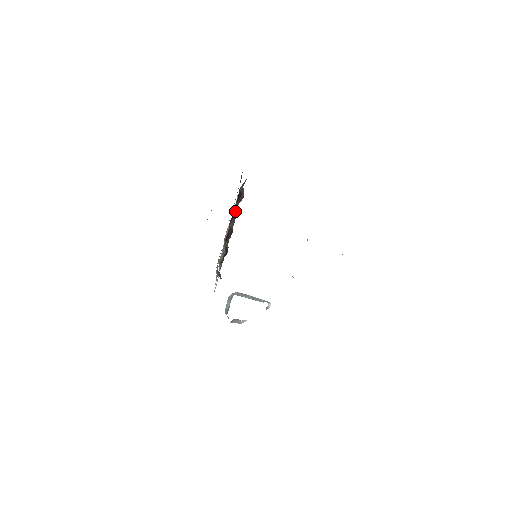
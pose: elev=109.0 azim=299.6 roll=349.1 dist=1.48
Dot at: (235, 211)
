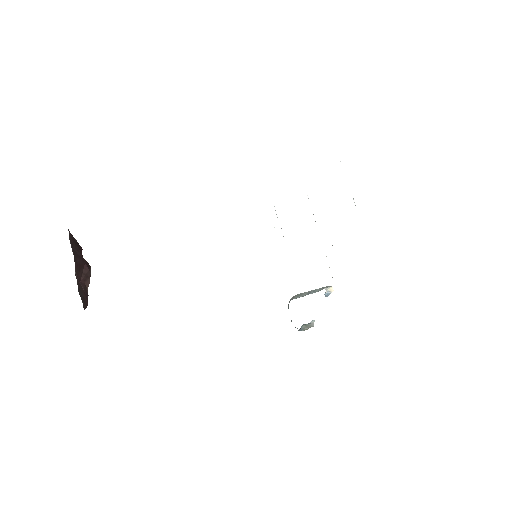
Dot at: occluded
